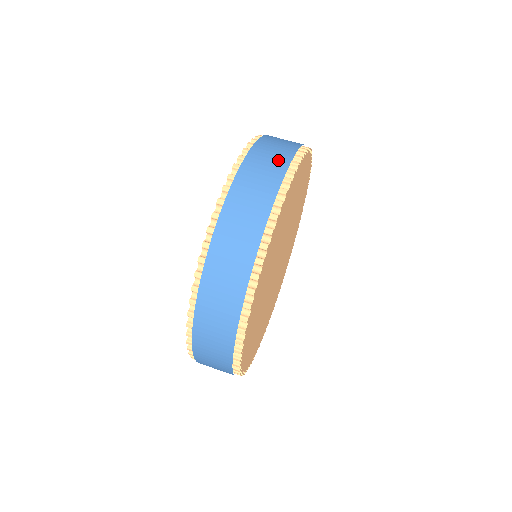
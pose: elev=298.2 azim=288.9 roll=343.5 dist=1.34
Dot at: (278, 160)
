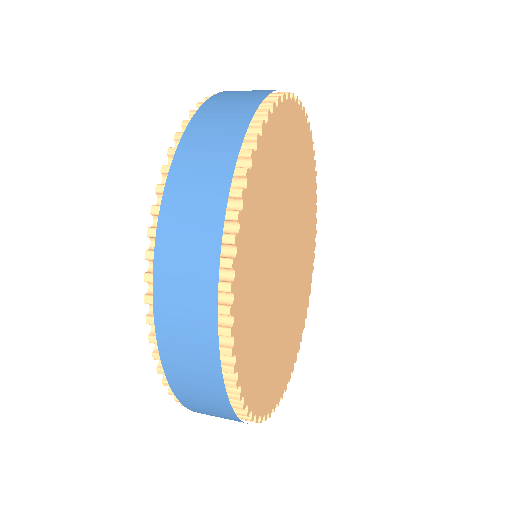
Dot at: occluded
